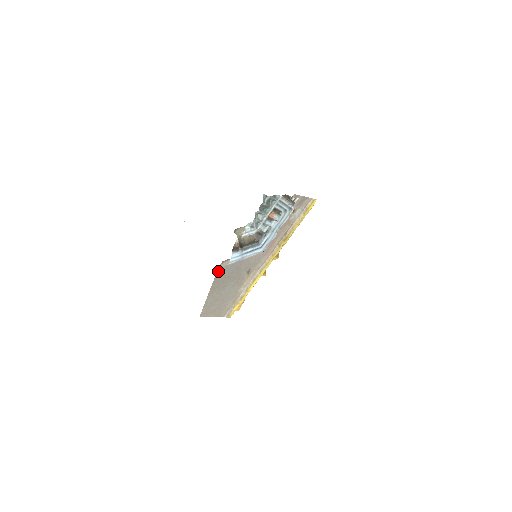
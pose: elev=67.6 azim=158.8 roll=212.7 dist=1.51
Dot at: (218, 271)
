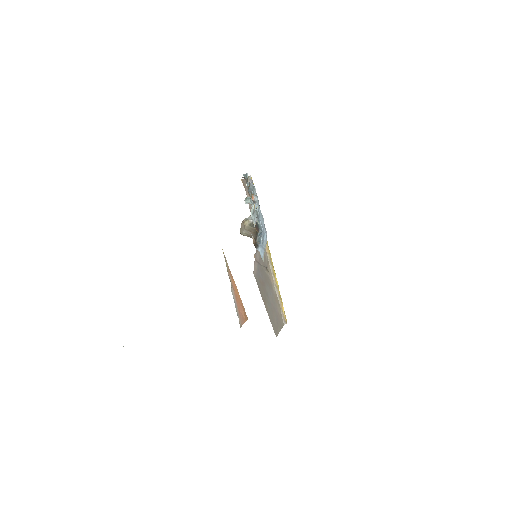
Dot at: (256, 281)
